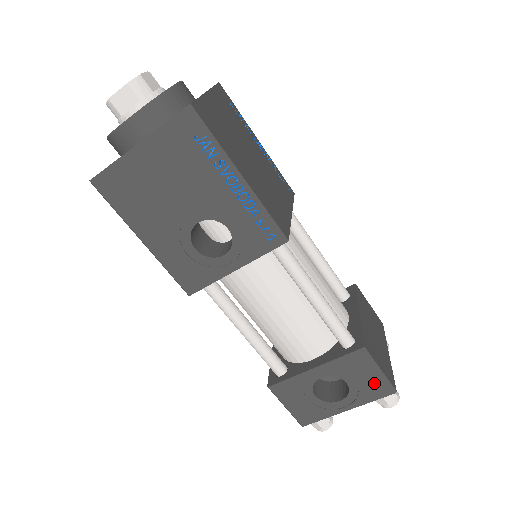
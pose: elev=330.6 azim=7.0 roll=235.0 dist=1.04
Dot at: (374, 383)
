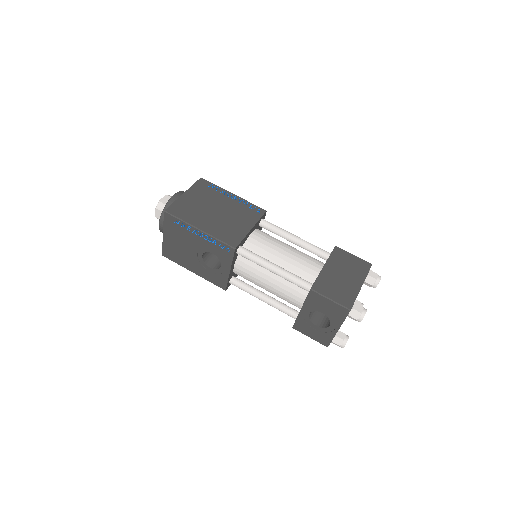
Dot at: (334, 308)
